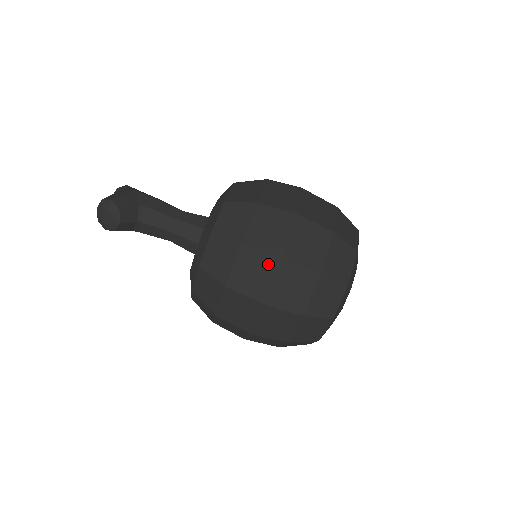
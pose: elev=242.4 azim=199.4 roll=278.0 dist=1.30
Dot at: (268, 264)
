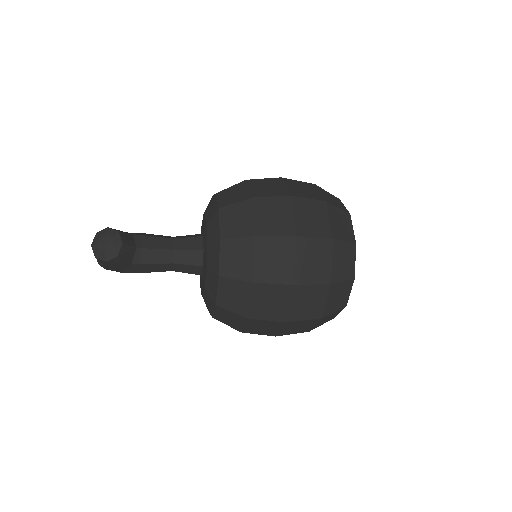
Dot at: (282, 204)
